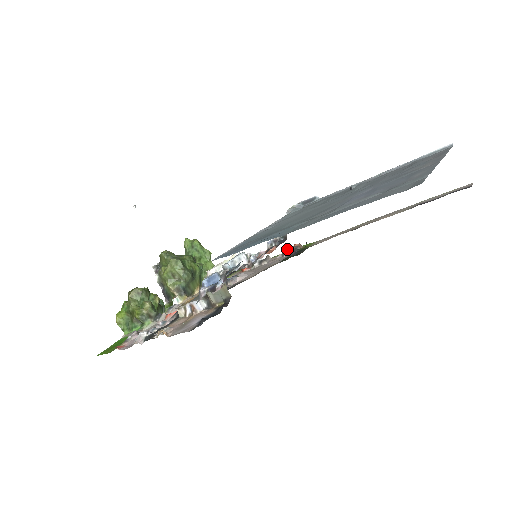
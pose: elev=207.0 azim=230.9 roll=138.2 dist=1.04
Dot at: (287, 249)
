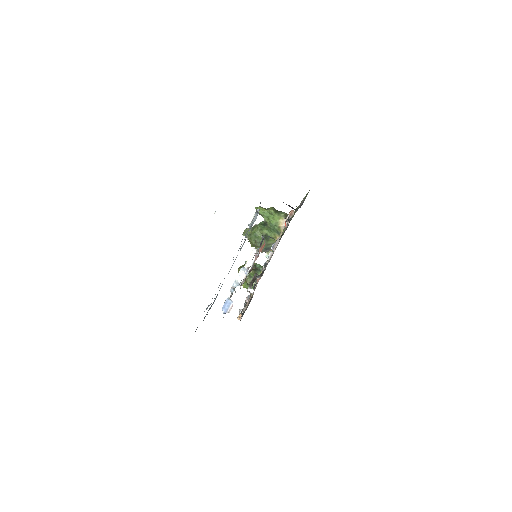
Dot at: occluded
